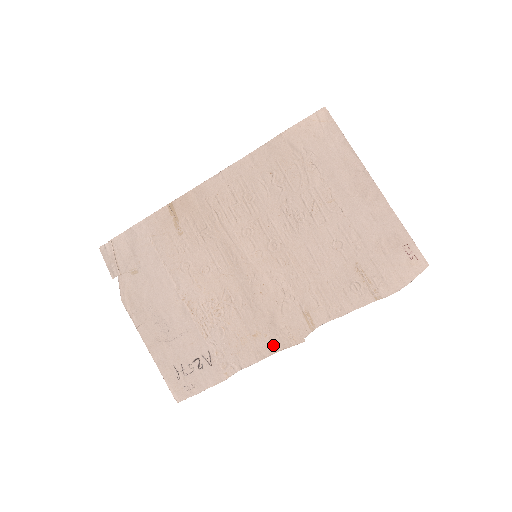
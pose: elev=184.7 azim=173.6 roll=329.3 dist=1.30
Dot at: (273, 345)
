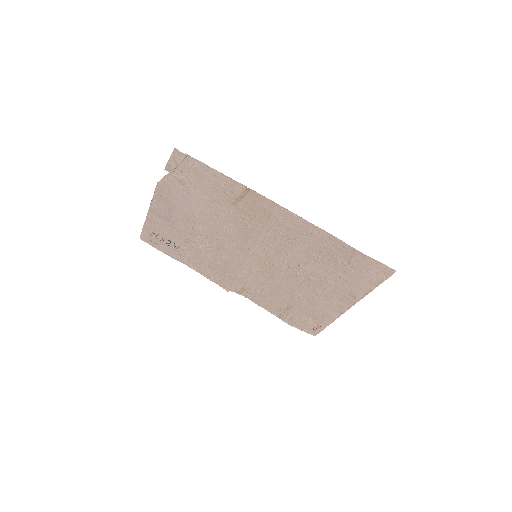
Dot at: (213, 278)
